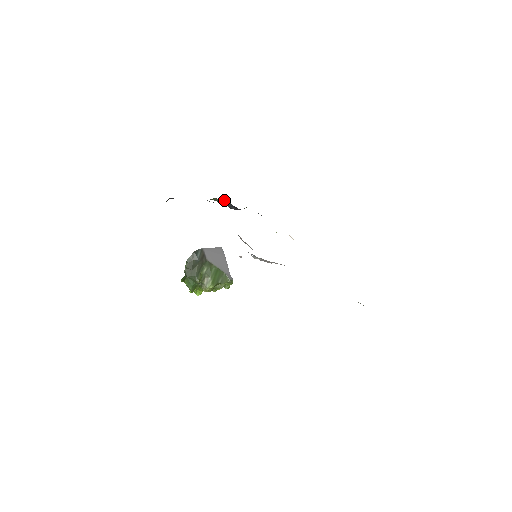
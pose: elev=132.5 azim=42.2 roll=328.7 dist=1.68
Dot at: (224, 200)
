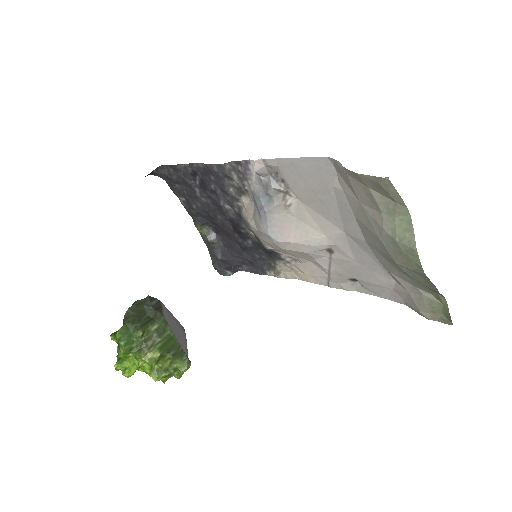
Dot at: (214, 235)
